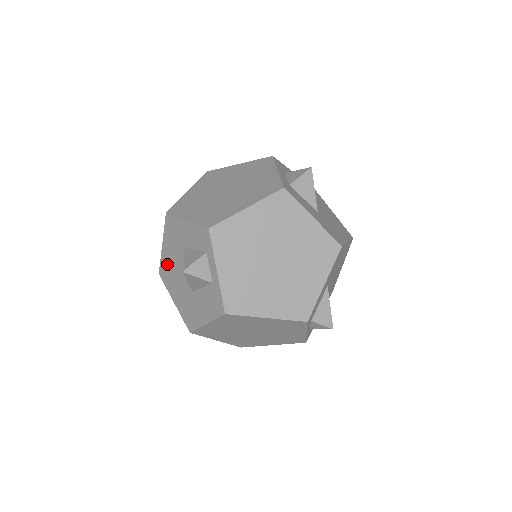
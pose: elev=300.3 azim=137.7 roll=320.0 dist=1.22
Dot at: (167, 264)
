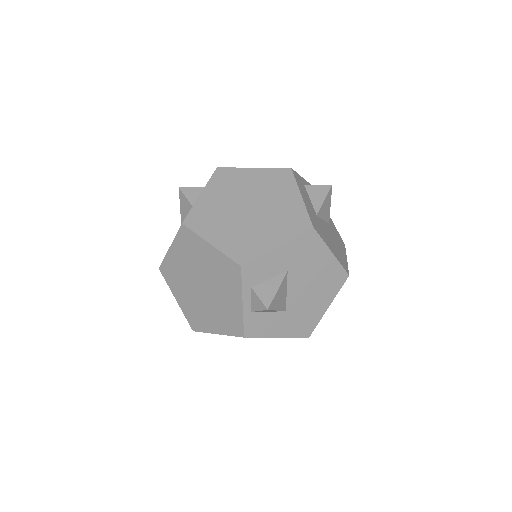
Dot at: occluded
